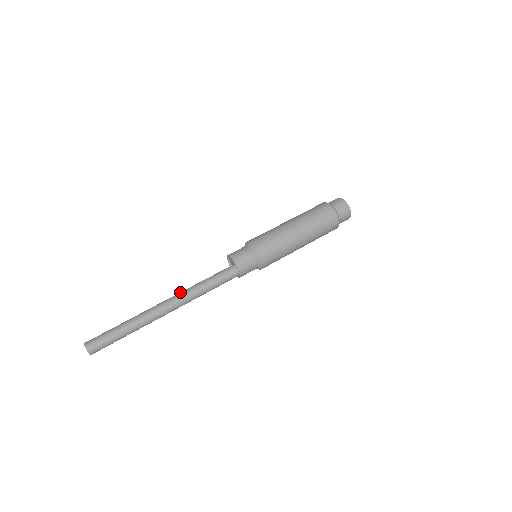
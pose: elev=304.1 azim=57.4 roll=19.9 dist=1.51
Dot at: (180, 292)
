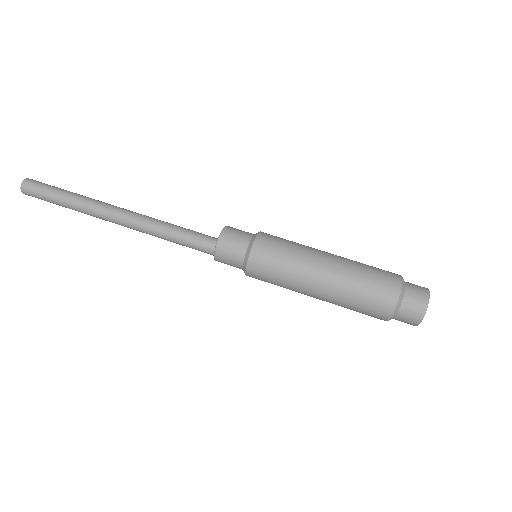
Dot at: (142, 219)
